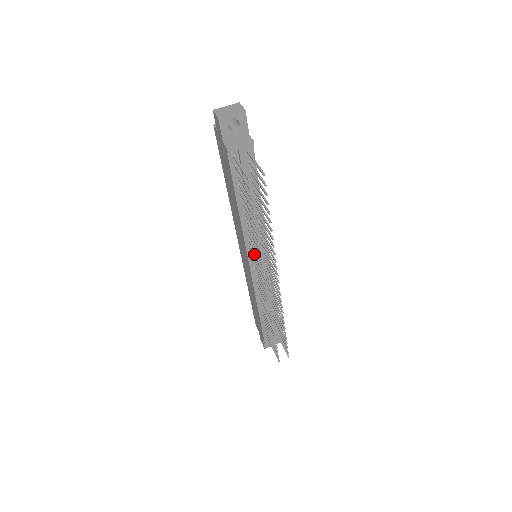
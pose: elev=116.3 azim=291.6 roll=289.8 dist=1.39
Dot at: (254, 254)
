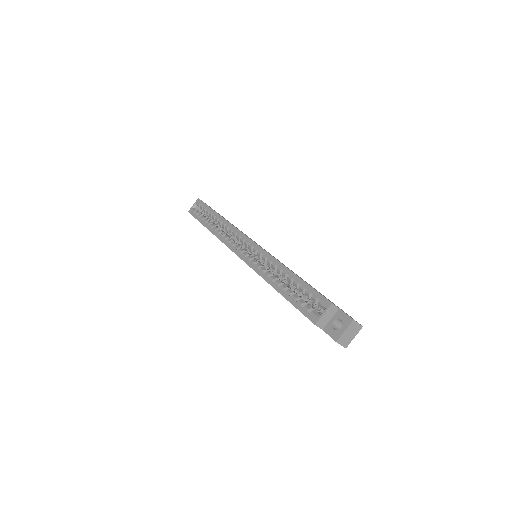
Dot at: occluded
